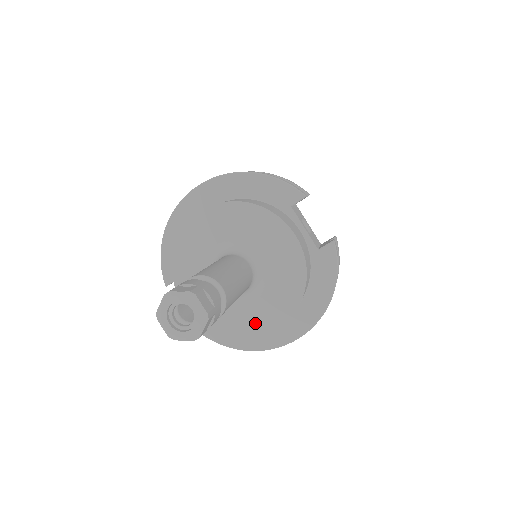
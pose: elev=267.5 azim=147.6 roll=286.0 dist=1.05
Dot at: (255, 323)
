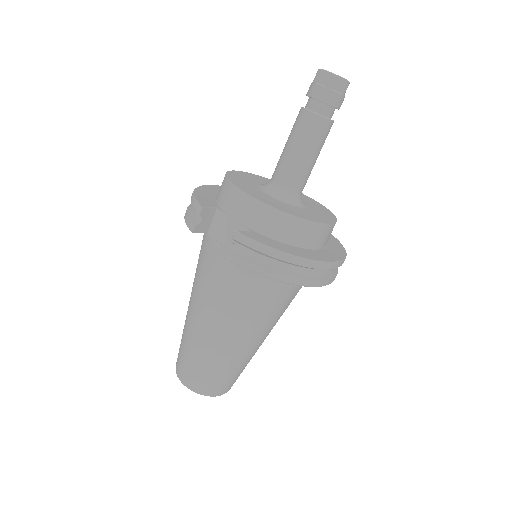
Dot at: (312, 217)
